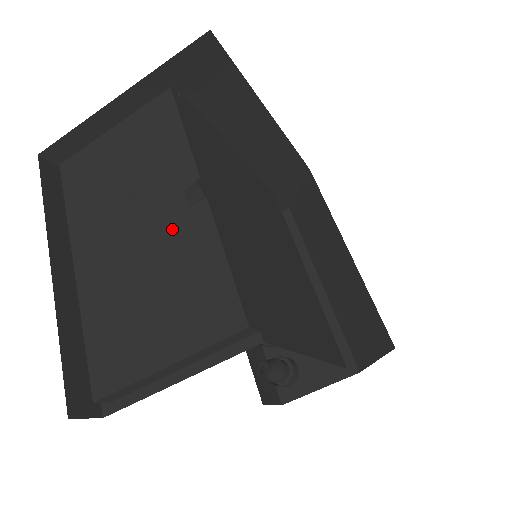
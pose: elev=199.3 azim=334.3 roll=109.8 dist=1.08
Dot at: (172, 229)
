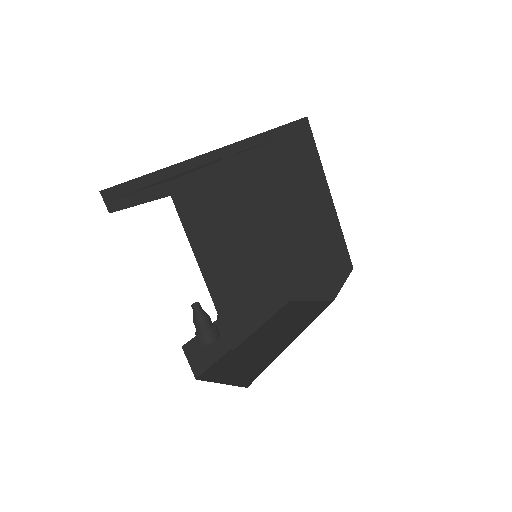
Dot at: (206, 165)
